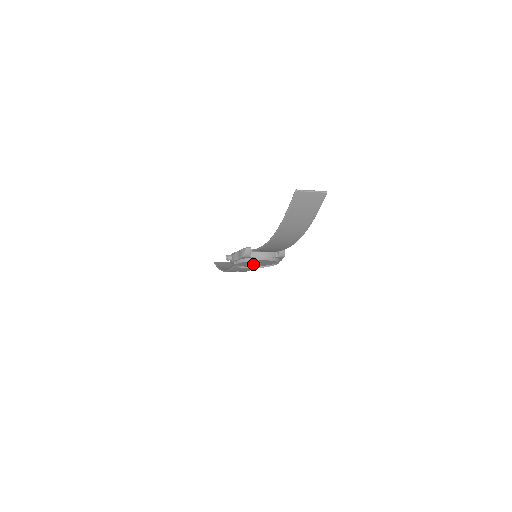
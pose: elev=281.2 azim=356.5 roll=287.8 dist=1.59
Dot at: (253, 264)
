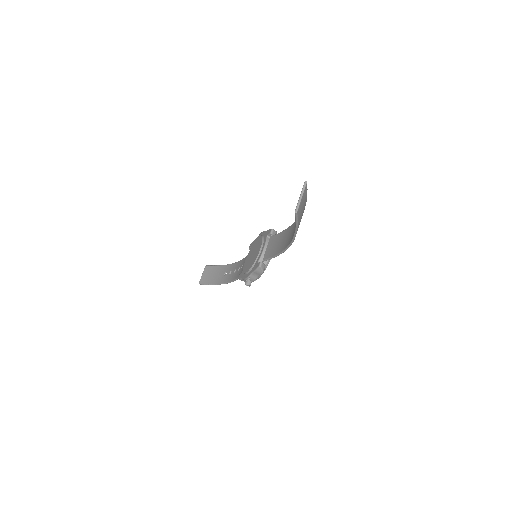
Dot at: occluded
